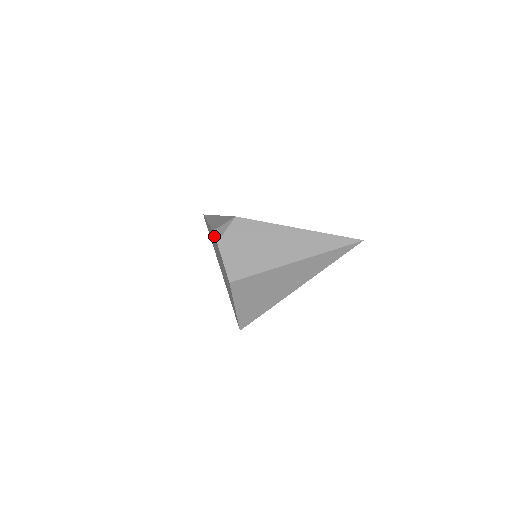
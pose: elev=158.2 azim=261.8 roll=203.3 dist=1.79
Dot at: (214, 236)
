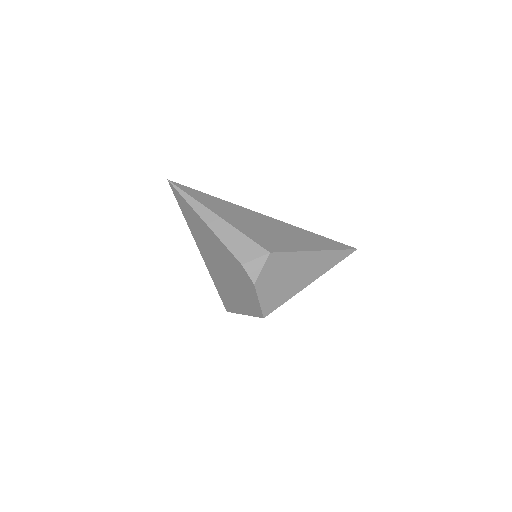
Dot at: (244, 271)
